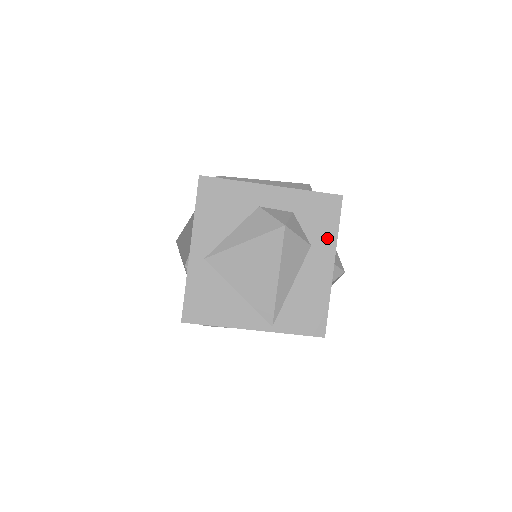
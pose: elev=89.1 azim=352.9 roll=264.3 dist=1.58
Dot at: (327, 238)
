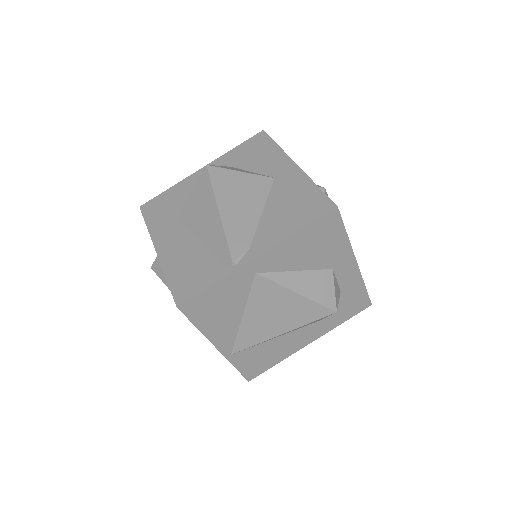
Dot at: (331, 323)
